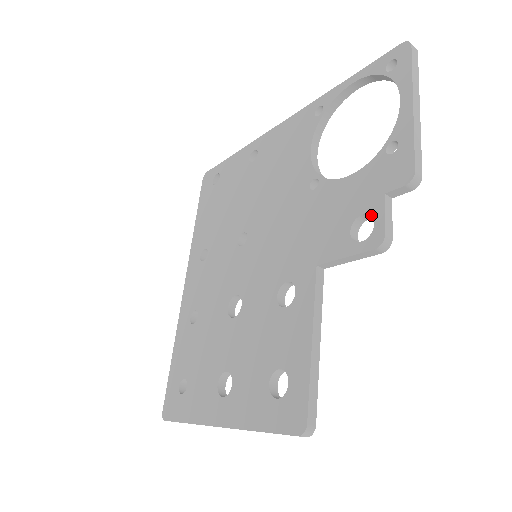
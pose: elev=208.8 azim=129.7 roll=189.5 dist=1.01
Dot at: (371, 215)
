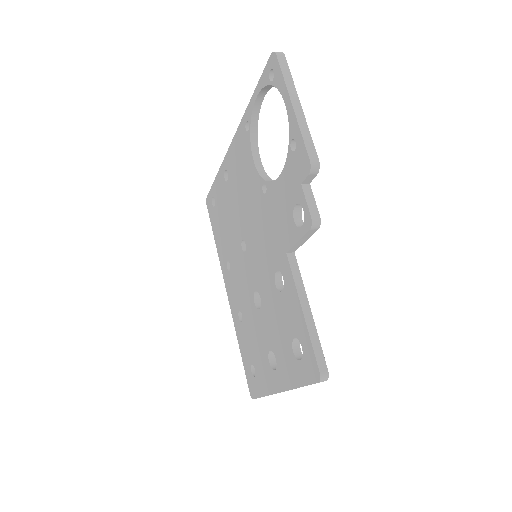
Dot at: (300, 204)
